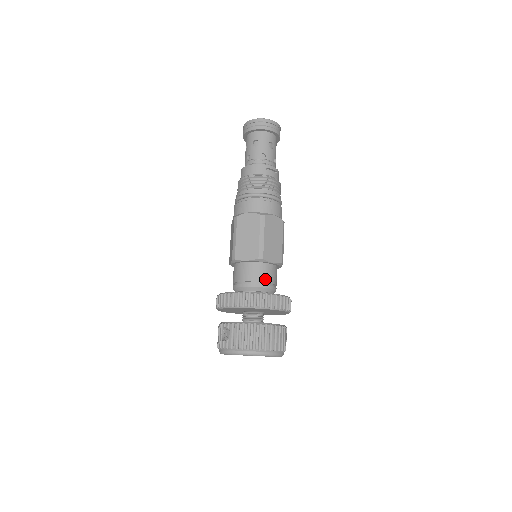
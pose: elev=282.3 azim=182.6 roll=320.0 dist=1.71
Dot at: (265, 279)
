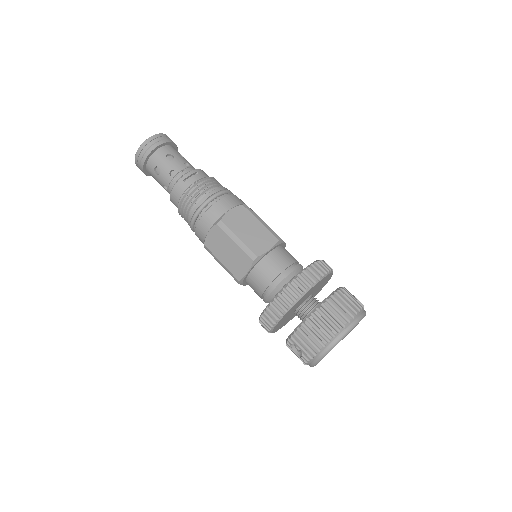
Dot at: (278, 270)
